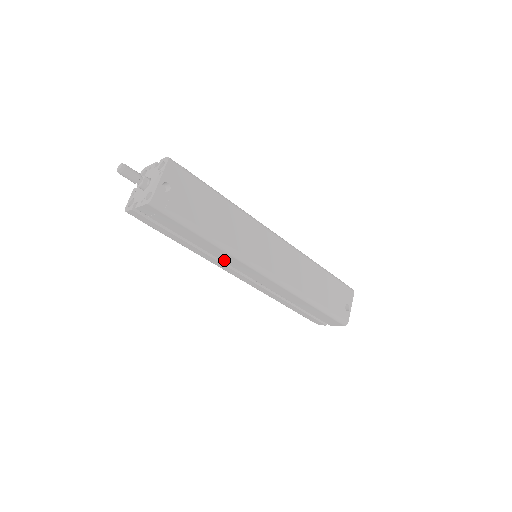
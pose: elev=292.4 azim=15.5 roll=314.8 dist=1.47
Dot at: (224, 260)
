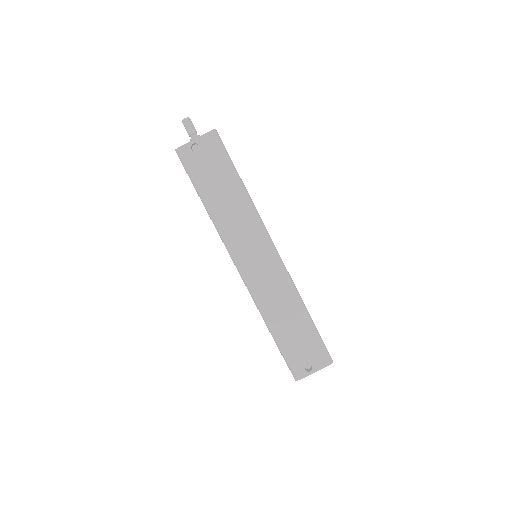
Dot at: occluded
